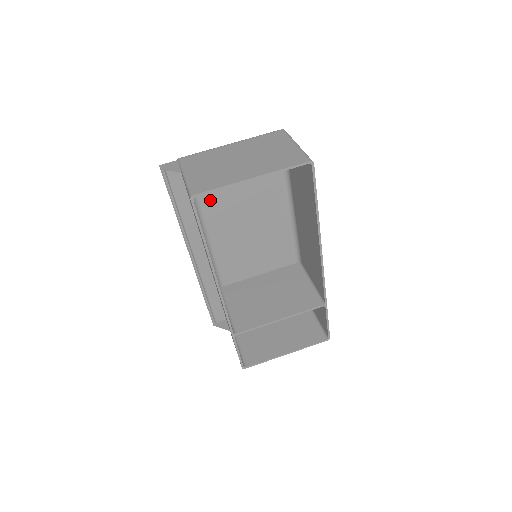
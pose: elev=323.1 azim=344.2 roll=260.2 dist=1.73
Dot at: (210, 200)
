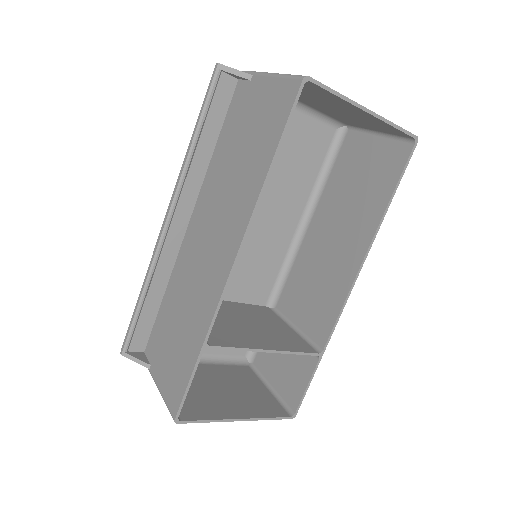
Dot at: occluded
